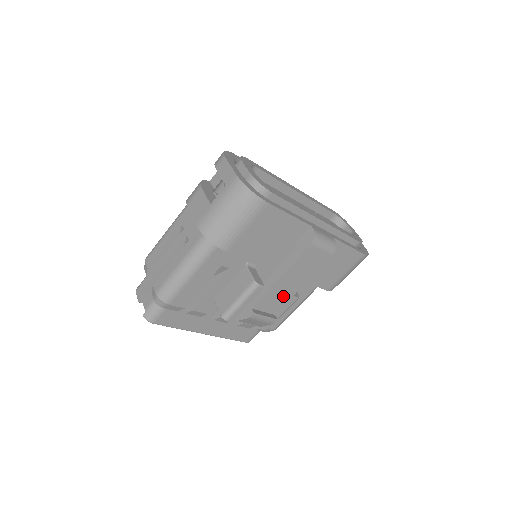
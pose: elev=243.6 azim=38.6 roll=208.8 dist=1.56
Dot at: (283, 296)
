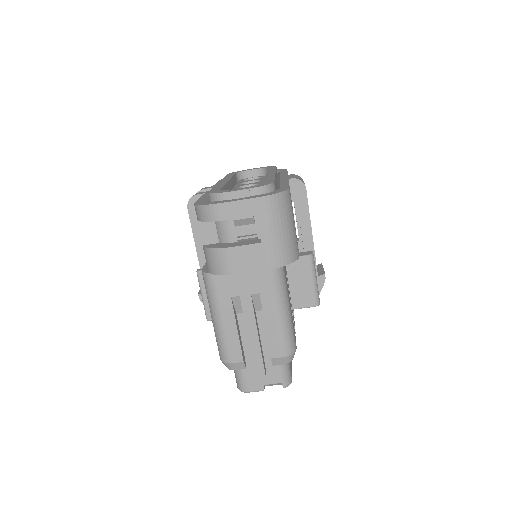
Dot at: occluded
